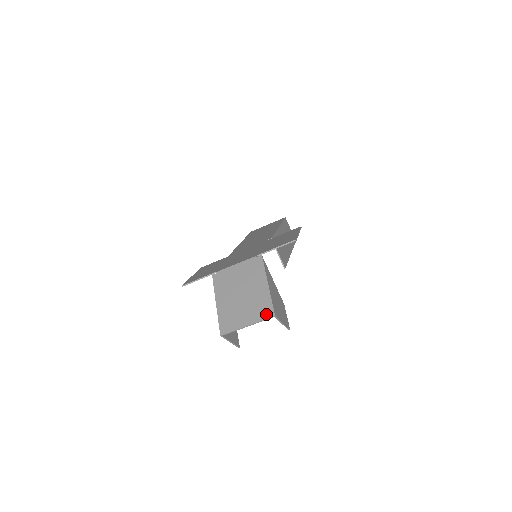
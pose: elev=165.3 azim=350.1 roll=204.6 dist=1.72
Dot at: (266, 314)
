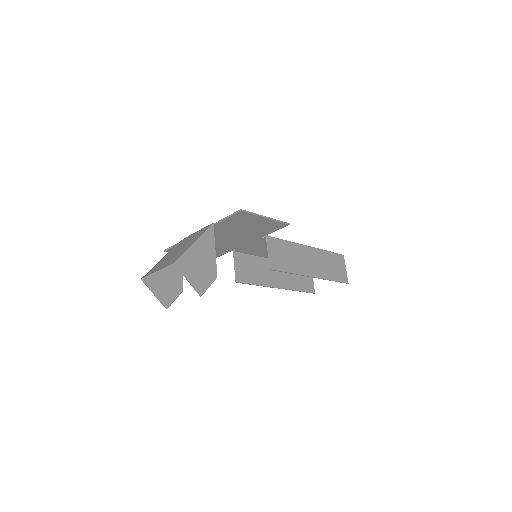
Dot at: (172, 262)
